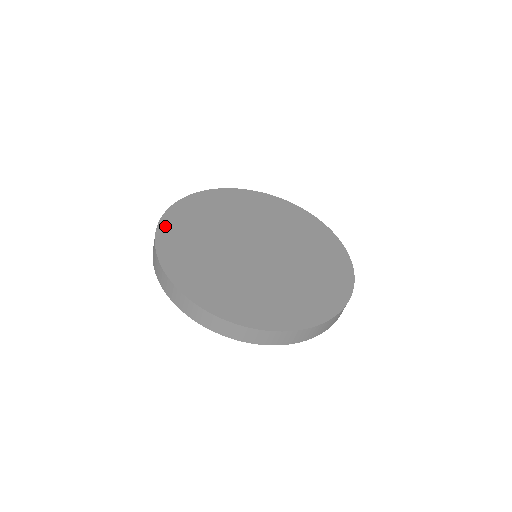
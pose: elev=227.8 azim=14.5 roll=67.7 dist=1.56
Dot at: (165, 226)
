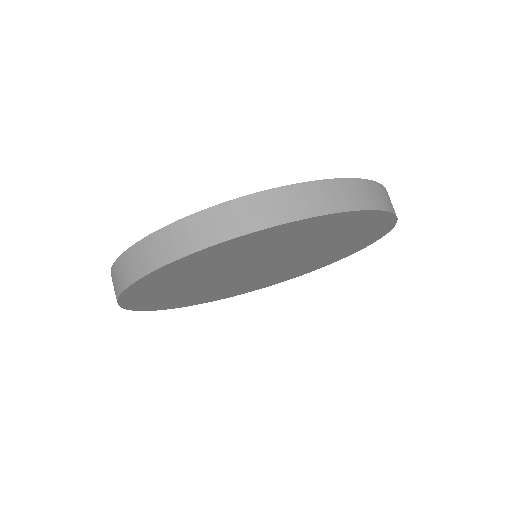
Dot at: occluded
